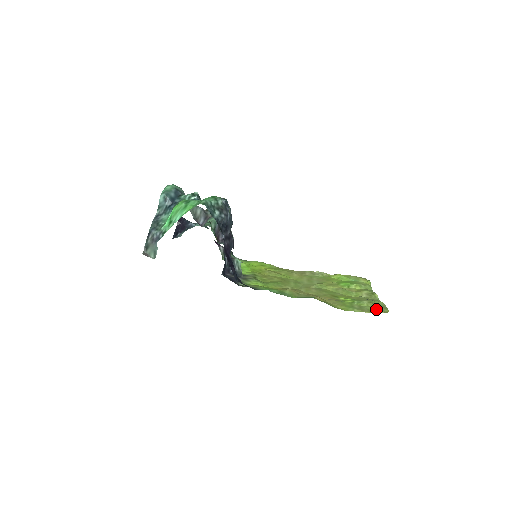
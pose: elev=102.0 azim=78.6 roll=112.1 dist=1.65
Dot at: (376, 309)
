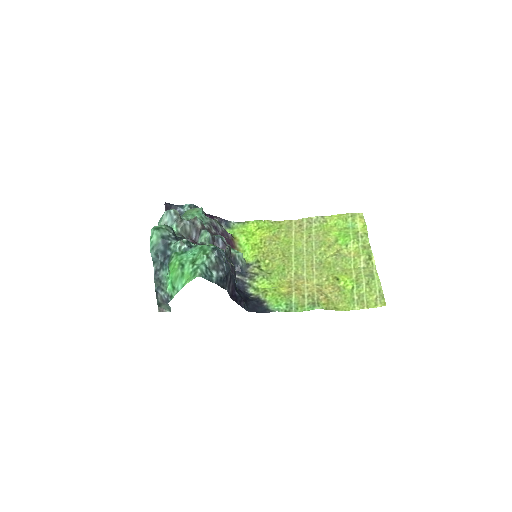
Dot at: (374, 299)
